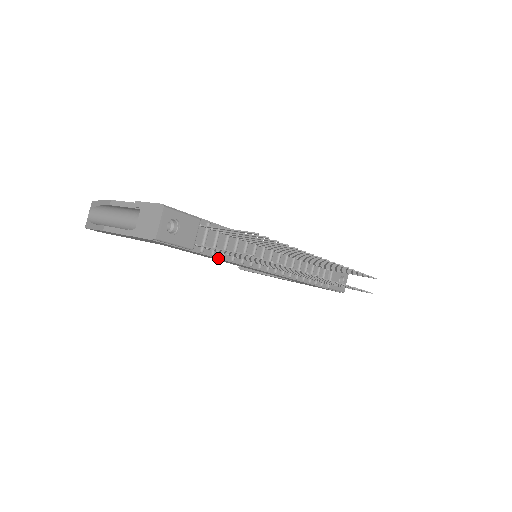
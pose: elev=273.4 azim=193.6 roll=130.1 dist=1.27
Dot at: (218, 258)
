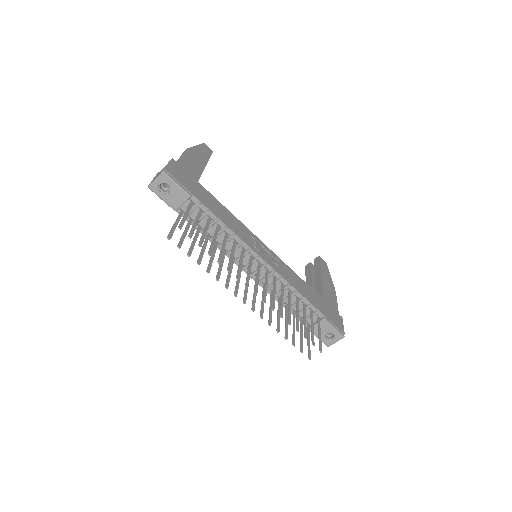
Dot at: occluded
